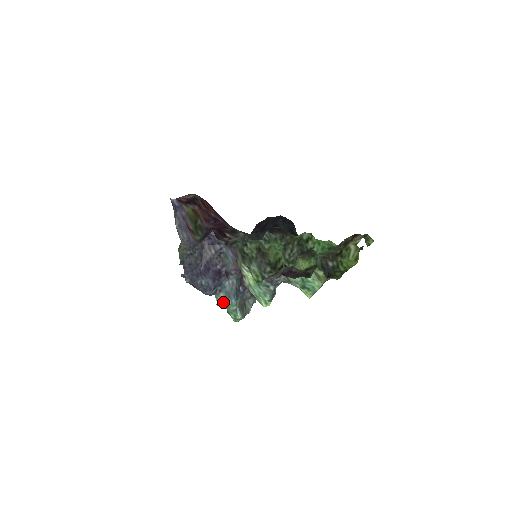
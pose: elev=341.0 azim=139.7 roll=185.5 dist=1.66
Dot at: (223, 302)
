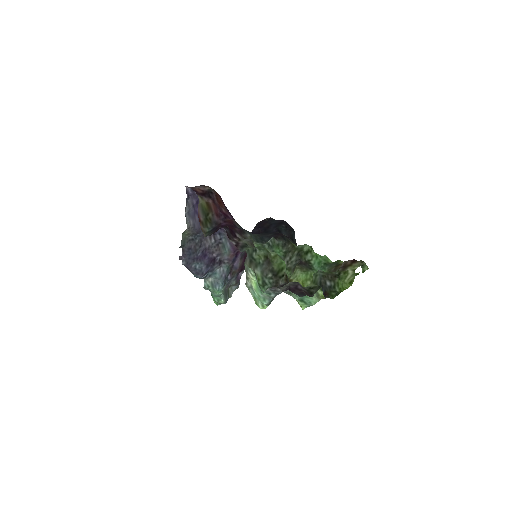
Dot at: (210, 286)
